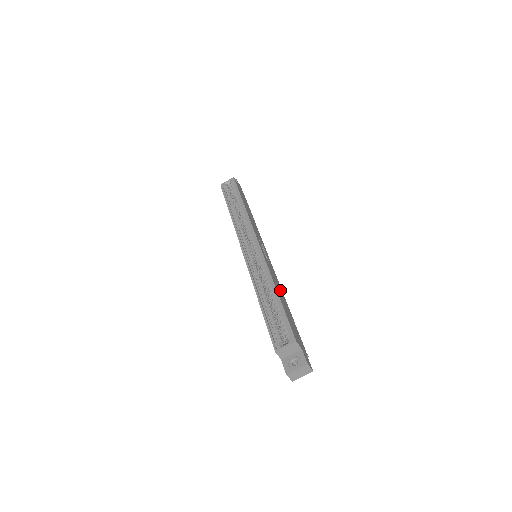
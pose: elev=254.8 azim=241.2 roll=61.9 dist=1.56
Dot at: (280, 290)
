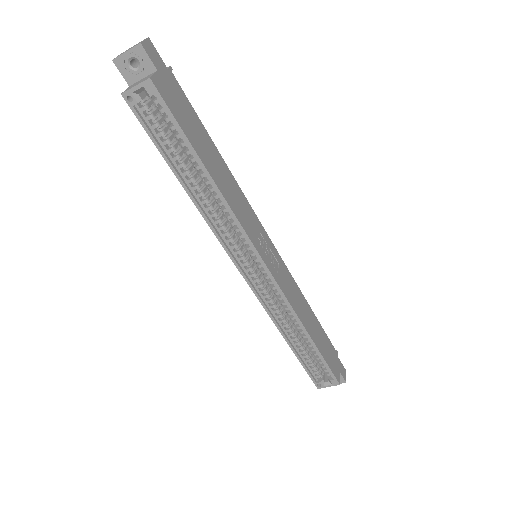
Dot at: (303, 305)
